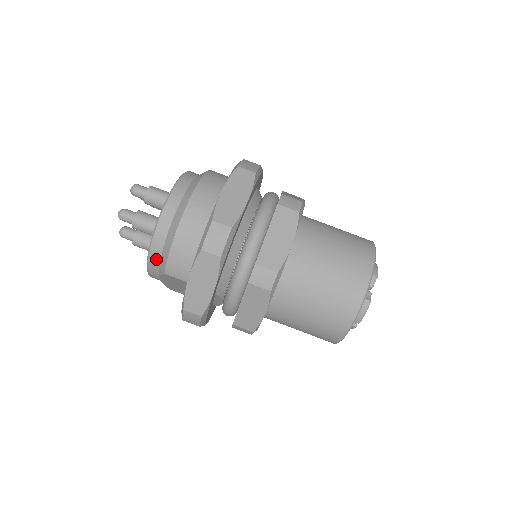
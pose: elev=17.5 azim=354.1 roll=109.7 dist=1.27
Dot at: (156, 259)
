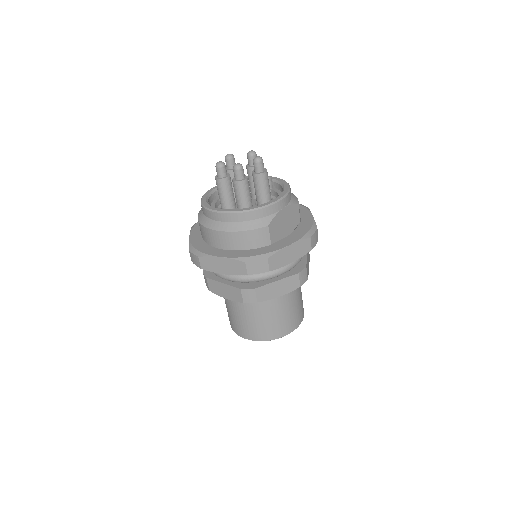
Dot at: occluded
